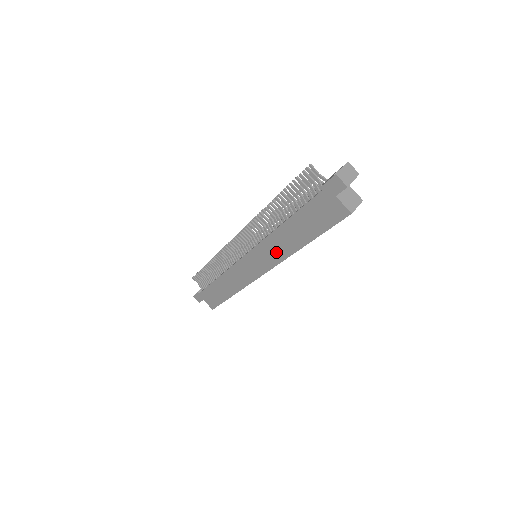
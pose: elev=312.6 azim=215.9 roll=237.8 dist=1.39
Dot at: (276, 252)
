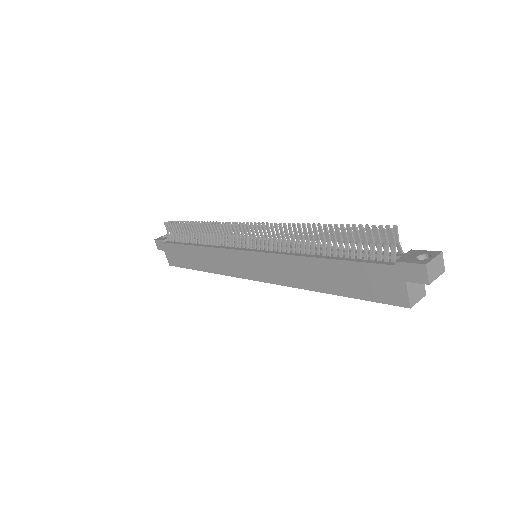
Dot at: (286, 274)
